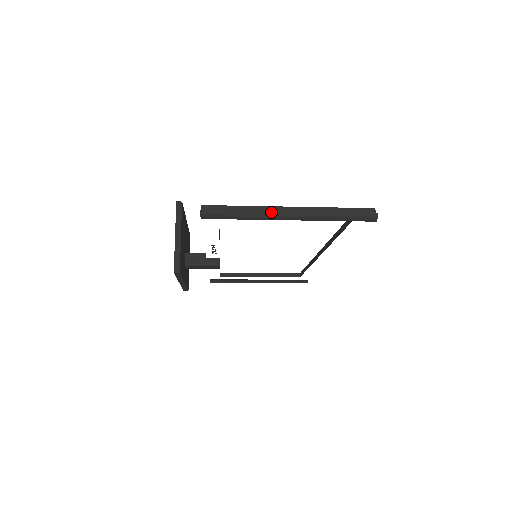
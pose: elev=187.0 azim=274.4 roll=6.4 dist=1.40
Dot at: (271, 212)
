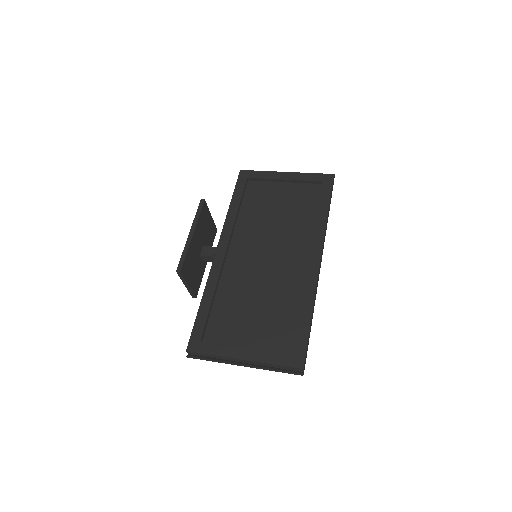
Dot at: occluded
